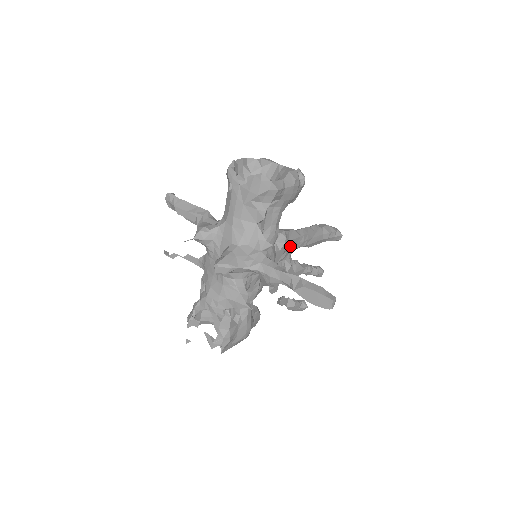
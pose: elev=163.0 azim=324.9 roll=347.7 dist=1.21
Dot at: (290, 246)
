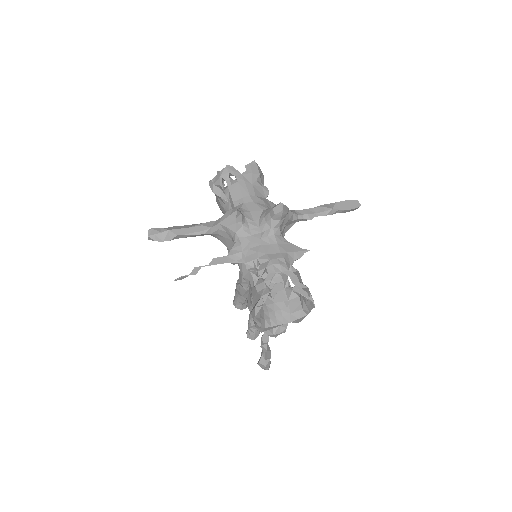
Dot at: occluded
